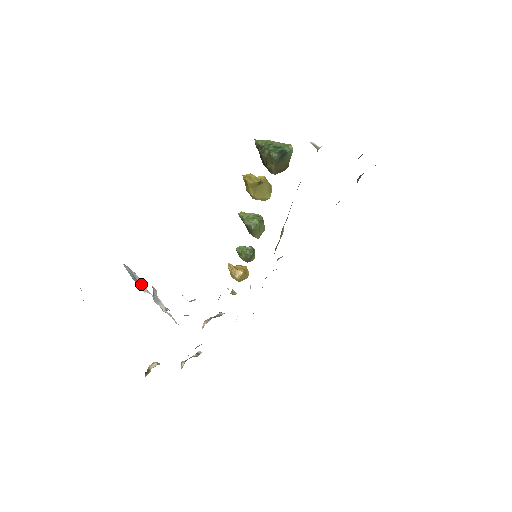
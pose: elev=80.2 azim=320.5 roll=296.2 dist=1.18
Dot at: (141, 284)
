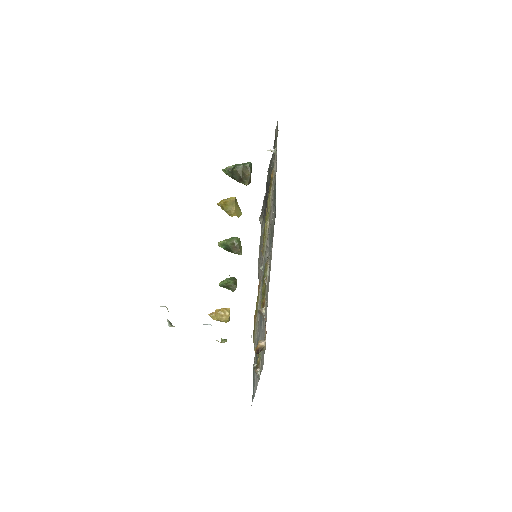
Dot at: occluded
